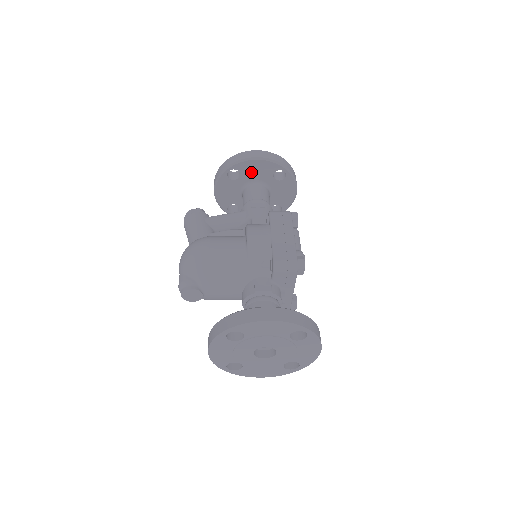
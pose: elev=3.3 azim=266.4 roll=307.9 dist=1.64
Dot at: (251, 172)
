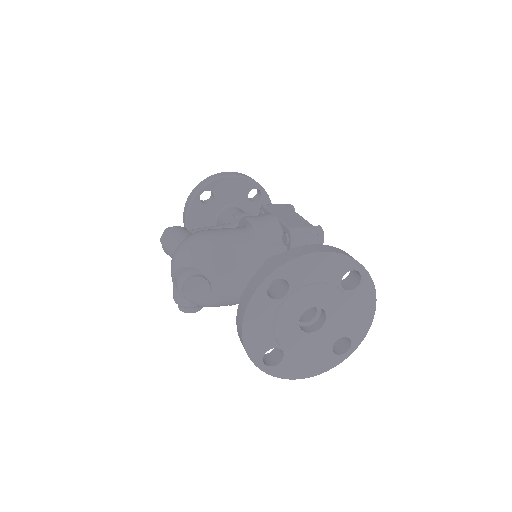
Dot at: (225, 193)
